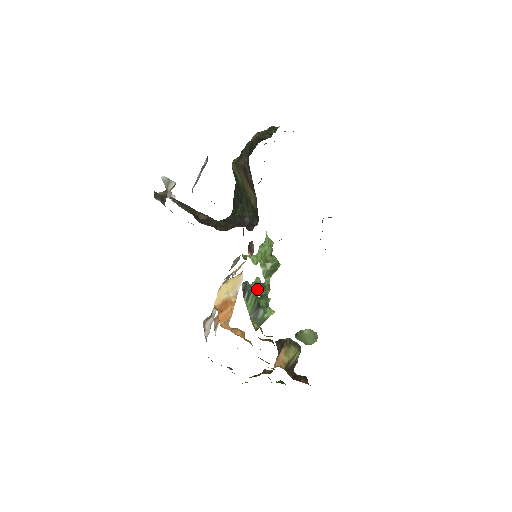
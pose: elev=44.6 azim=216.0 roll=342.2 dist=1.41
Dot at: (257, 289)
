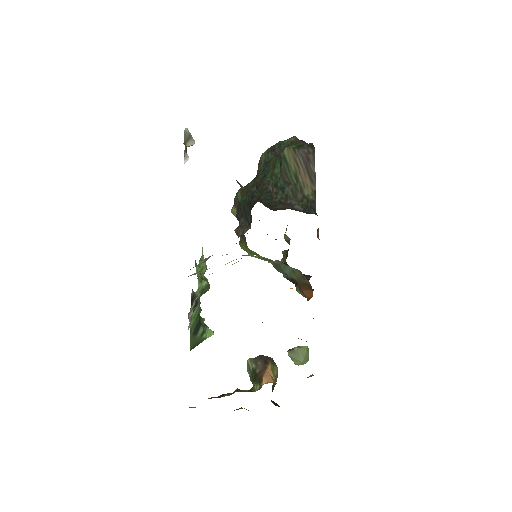
Dot at: occluded
